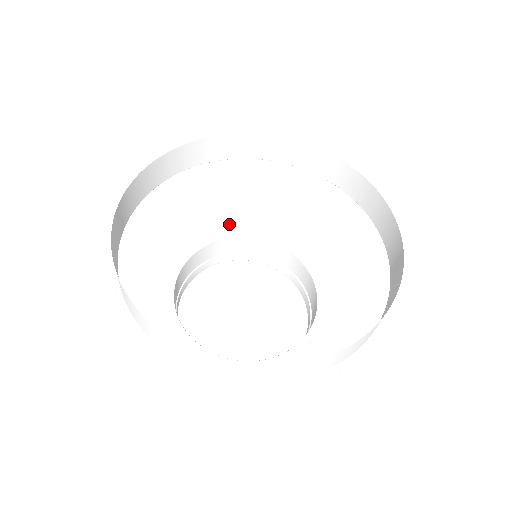
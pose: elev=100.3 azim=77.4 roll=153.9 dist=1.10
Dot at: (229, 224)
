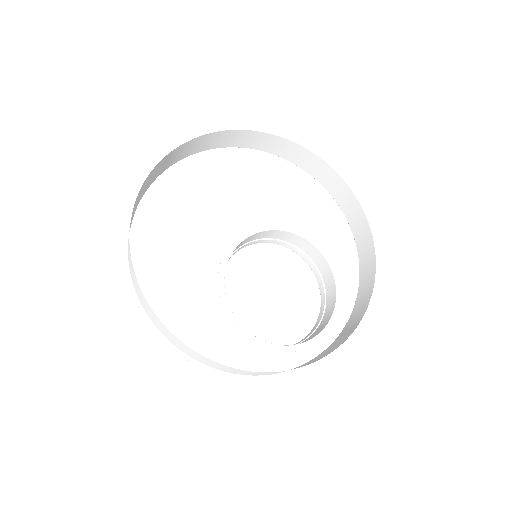
Dot at: (214, 253)
